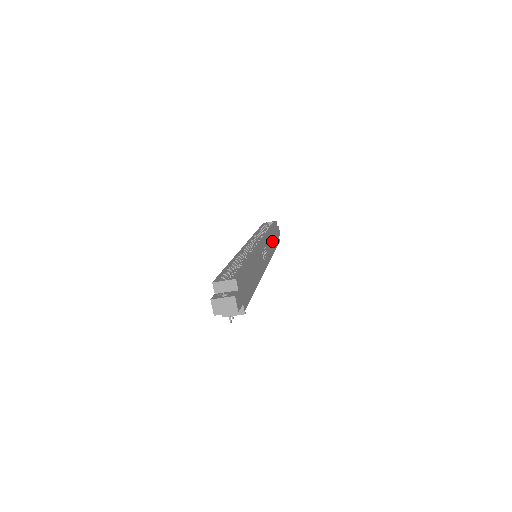
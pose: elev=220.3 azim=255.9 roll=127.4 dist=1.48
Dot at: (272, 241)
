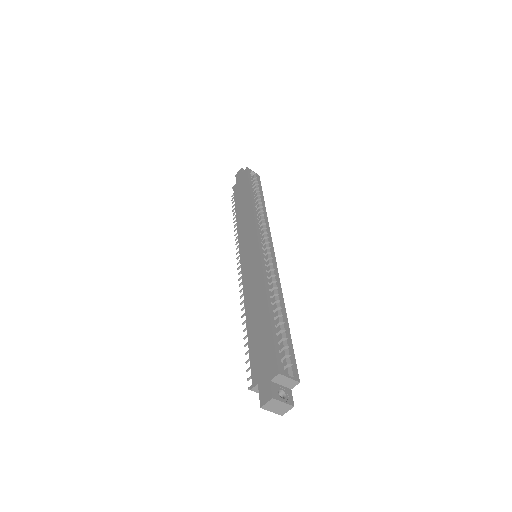
Dot at: occluded
